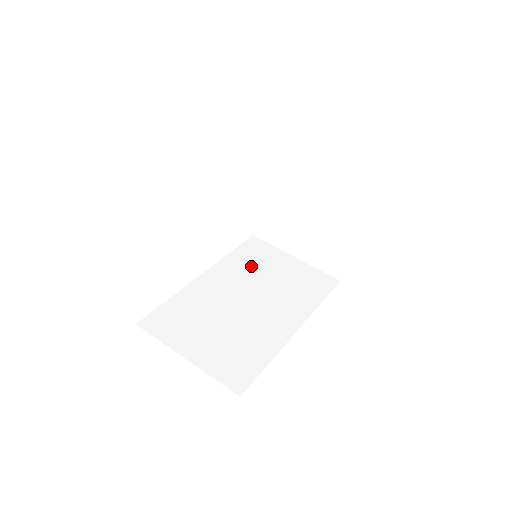
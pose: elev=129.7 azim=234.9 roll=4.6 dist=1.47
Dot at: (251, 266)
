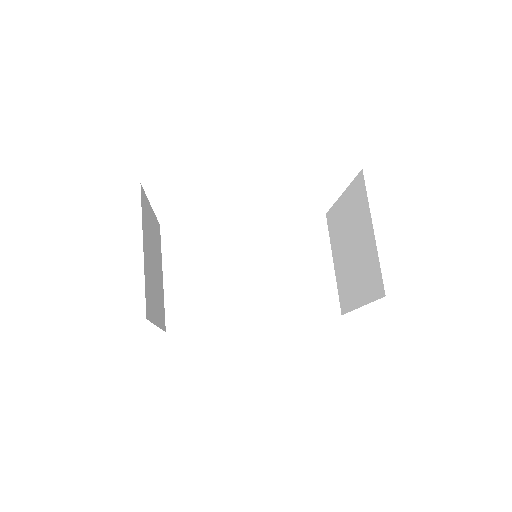
Dot at: (288, 242)
